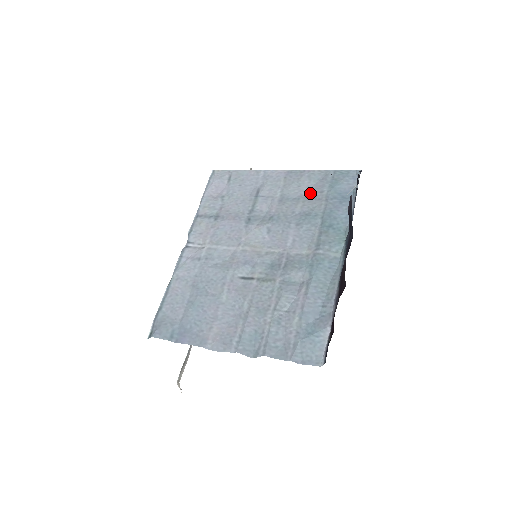
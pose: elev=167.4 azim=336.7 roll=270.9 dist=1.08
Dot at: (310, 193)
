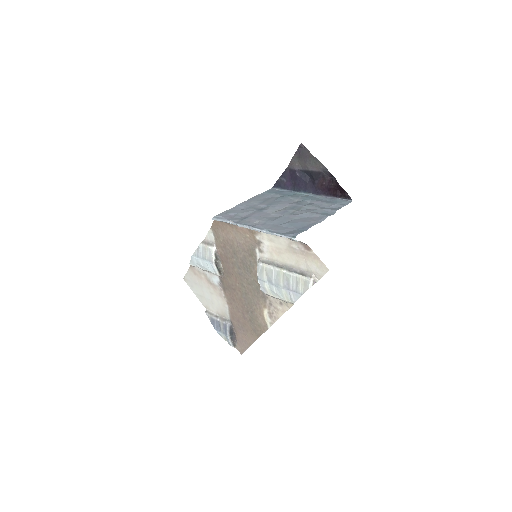
Dot at: (267, 198)
